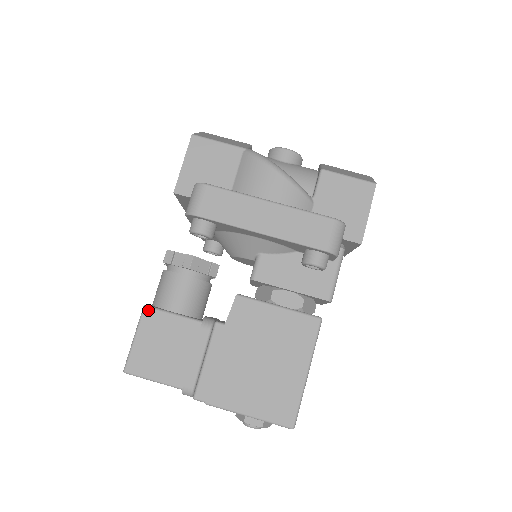
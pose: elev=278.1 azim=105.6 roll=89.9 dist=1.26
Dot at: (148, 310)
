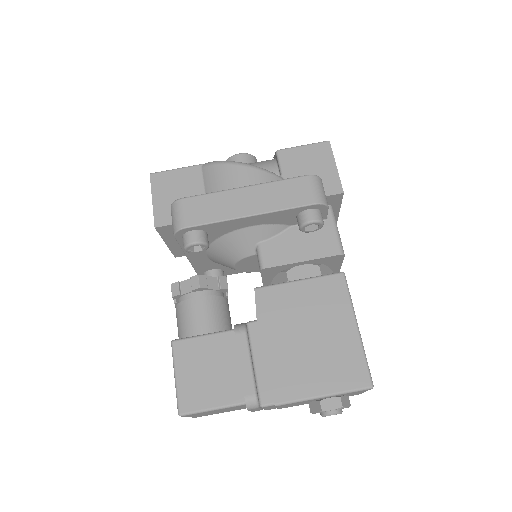
Dot at: (177, 343)
